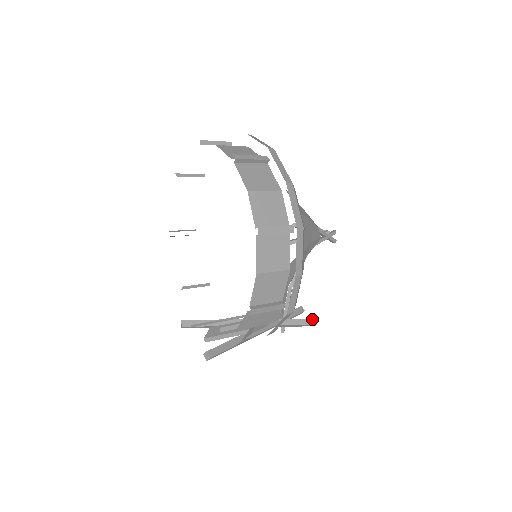
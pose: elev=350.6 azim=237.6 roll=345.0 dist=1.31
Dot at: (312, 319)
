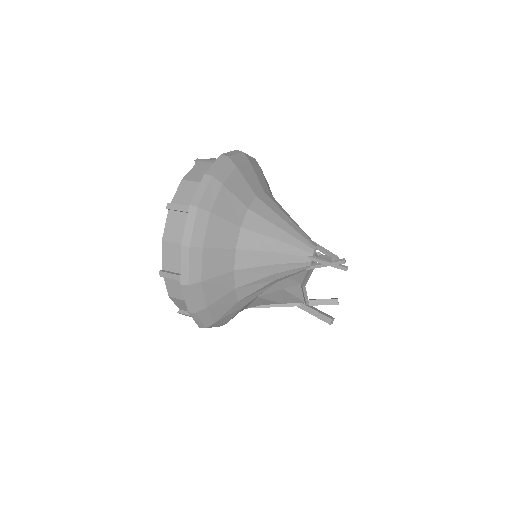
Dot at: (328, 318)
